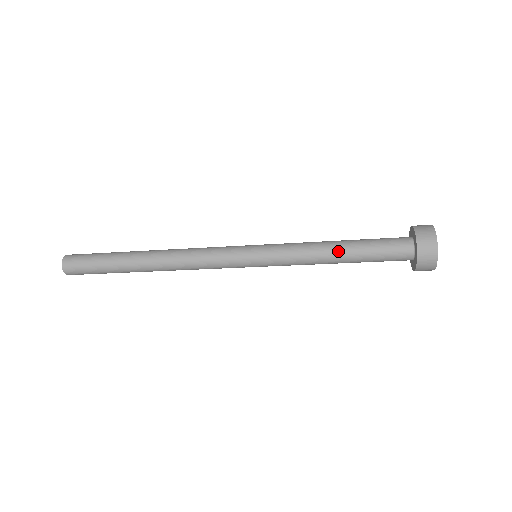
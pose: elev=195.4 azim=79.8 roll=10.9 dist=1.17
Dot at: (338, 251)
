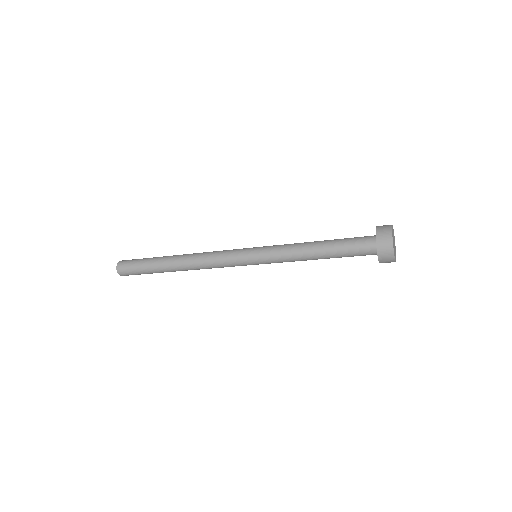
Dot at: (317, 242)
